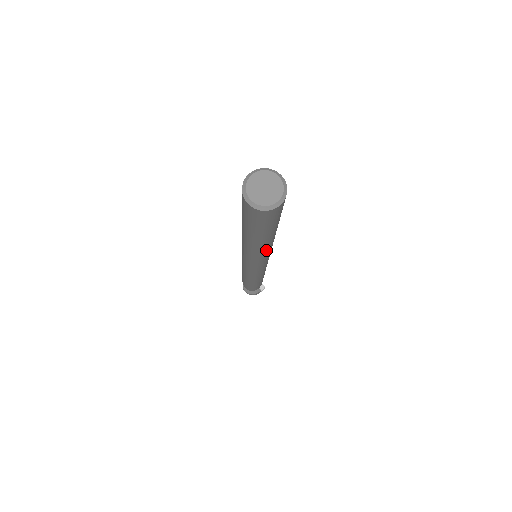
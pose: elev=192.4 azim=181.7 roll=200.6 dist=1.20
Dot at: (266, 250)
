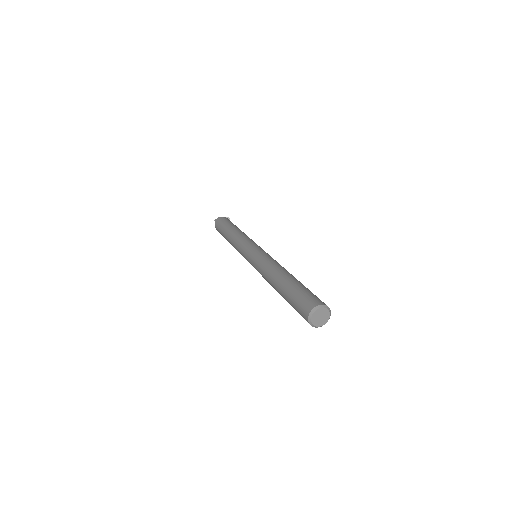
Dot at: occluded
